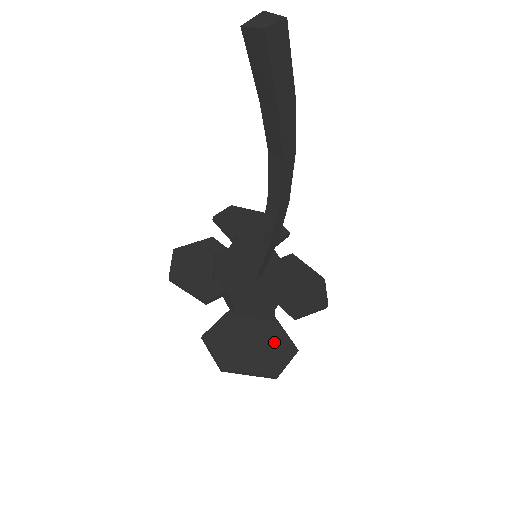
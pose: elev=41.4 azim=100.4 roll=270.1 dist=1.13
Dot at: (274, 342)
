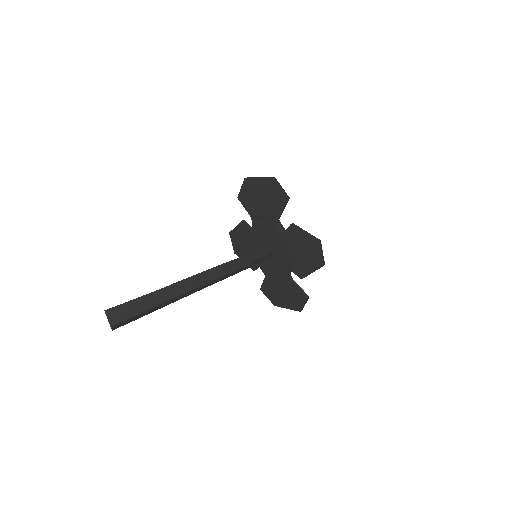
Dot at: (293, 294)
